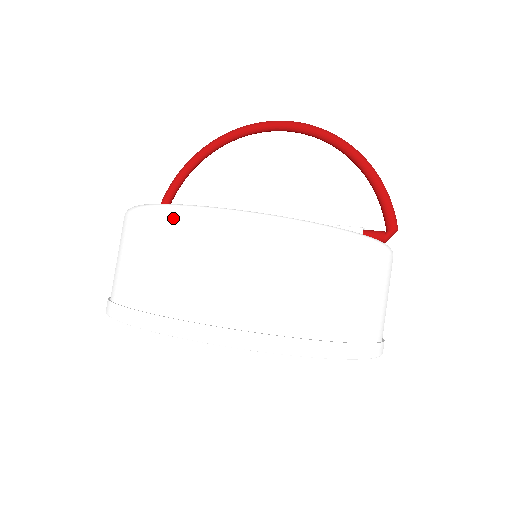
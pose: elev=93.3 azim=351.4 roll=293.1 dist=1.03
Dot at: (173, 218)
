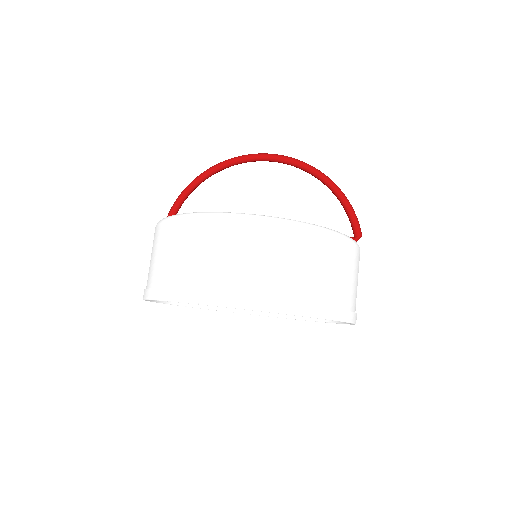
Dot at: (231, 222)
